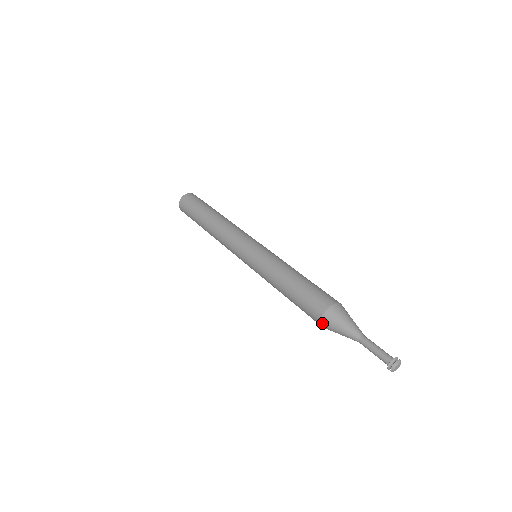
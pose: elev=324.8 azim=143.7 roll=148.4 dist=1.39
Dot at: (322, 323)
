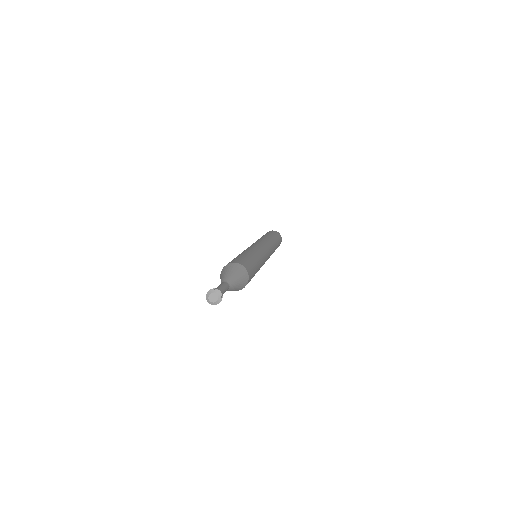
Dot at: occluded
